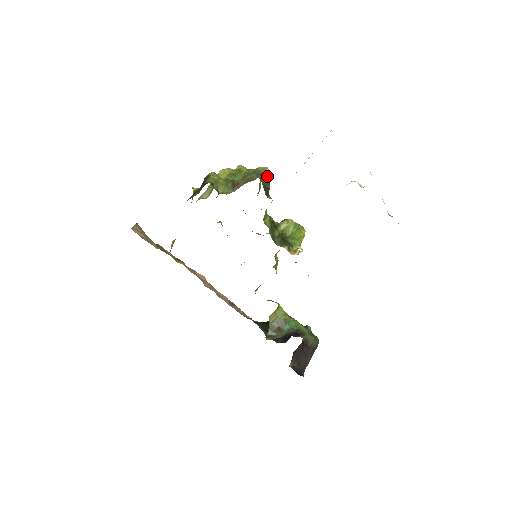
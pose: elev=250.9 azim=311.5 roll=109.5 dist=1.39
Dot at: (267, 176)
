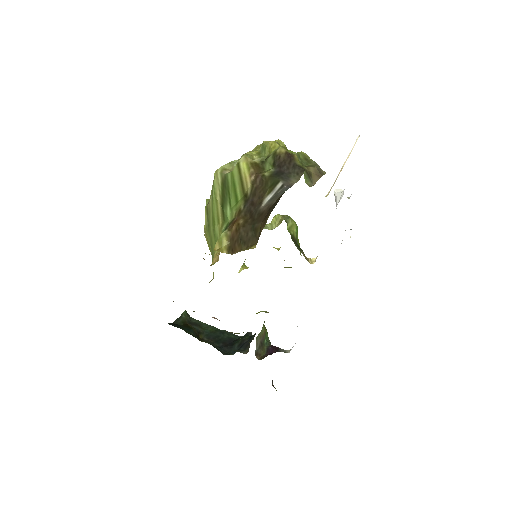
Dot at: occluded
